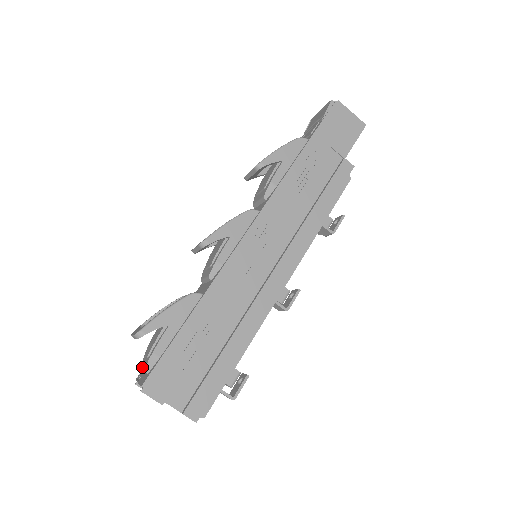
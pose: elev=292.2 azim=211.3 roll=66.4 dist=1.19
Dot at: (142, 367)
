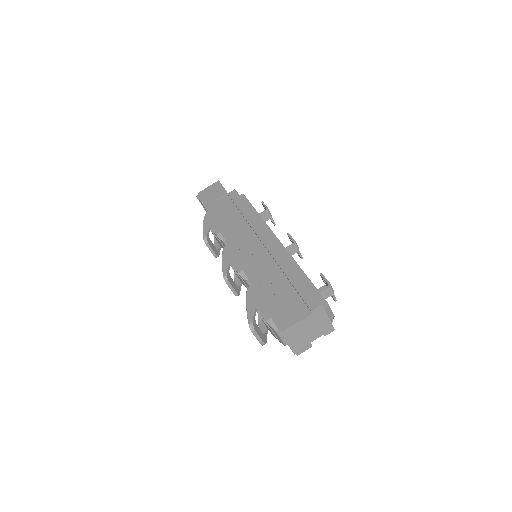
Dot at: (279, 339)
